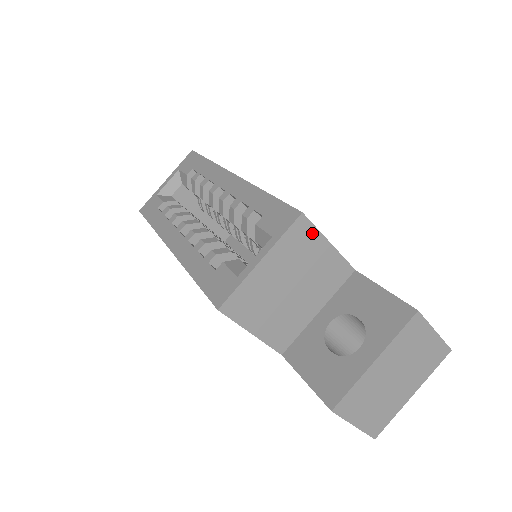
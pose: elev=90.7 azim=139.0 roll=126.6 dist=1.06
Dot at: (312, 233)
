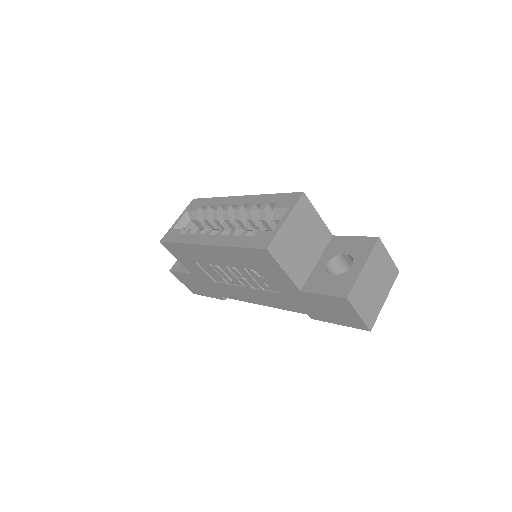
Dot at: (309, 206)
